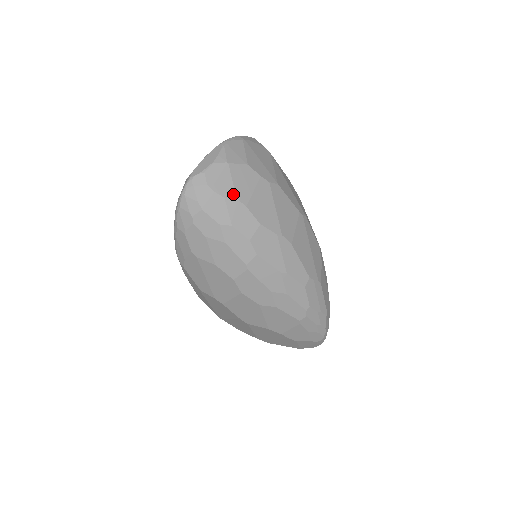
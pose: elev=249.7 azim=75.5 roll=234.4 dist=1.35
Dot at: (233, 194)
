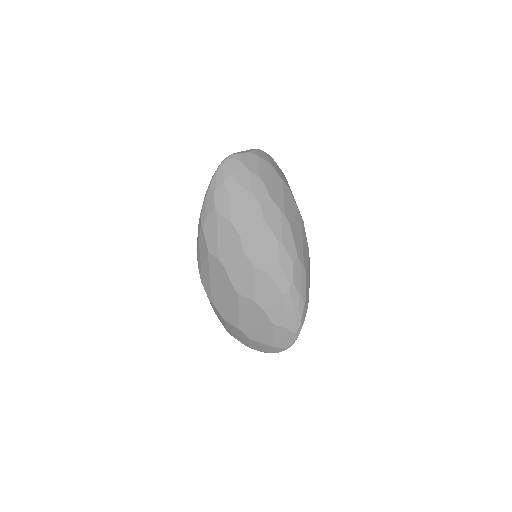
Dot at: (257, 172)
